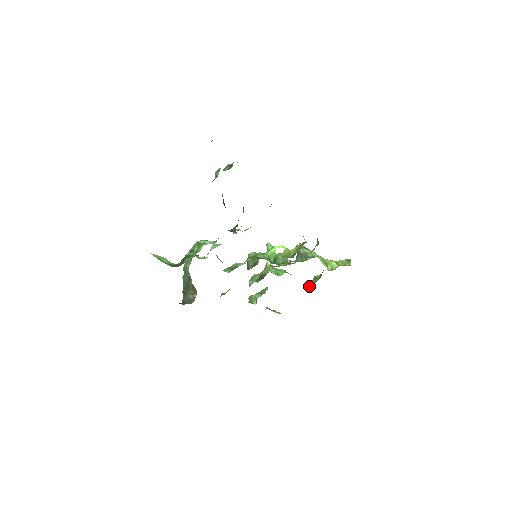
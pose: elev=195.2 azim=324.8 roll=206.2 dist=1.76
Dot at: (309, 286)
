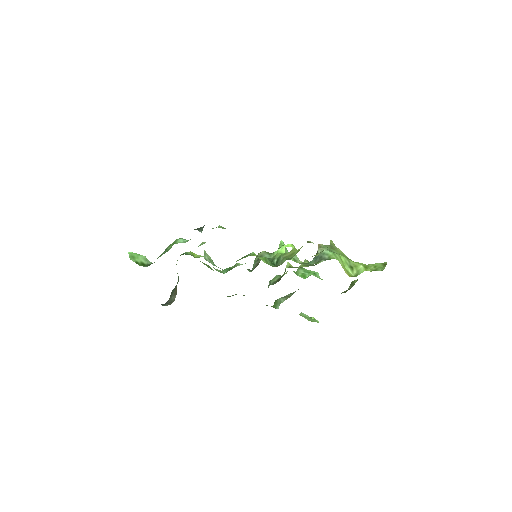
Dot at: (342, 292)
